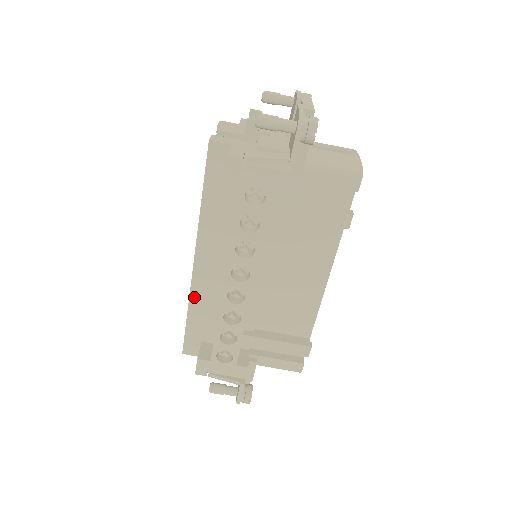
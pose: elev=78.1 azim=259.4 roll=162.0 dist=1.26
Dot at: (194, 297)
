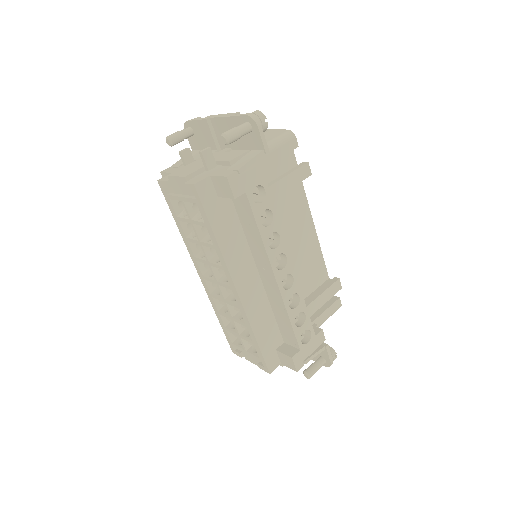
Dot at: (252, 319)
